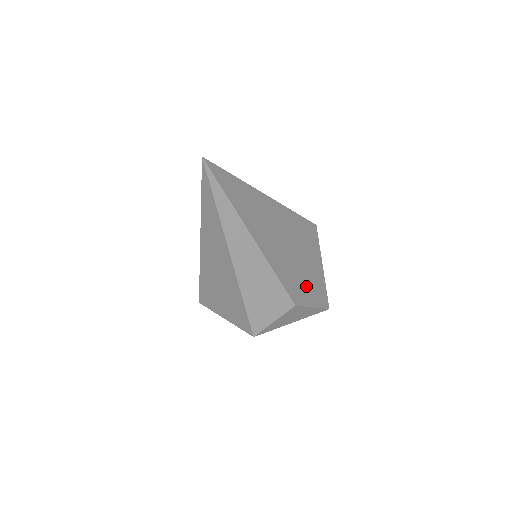
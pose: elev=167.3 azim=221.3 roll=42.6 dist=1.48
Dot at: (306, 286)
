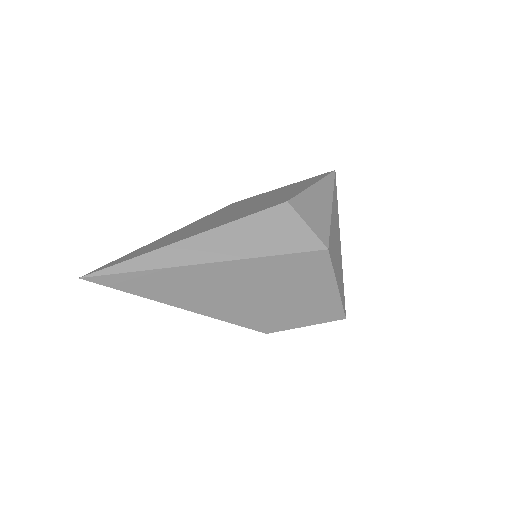
Dot at: (292, 314)
